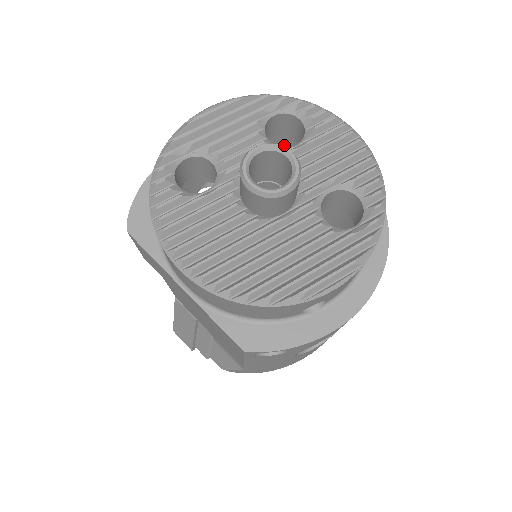
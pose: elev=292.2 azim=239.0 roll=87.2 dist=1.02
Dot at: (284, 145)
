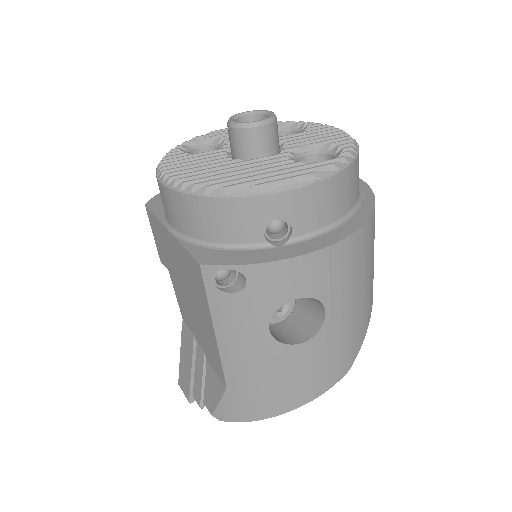
Dot at: occluded
